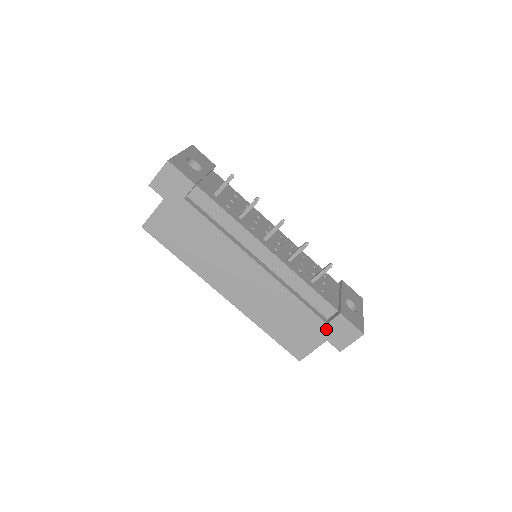
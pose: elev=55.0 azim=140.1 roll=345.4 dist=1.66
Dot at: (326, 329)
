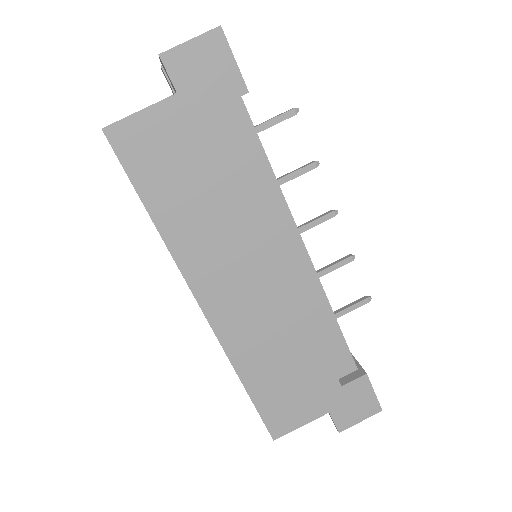
Dot at: (336, 394)
